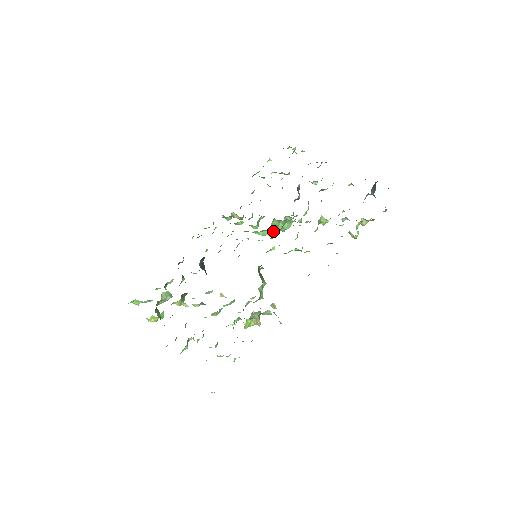
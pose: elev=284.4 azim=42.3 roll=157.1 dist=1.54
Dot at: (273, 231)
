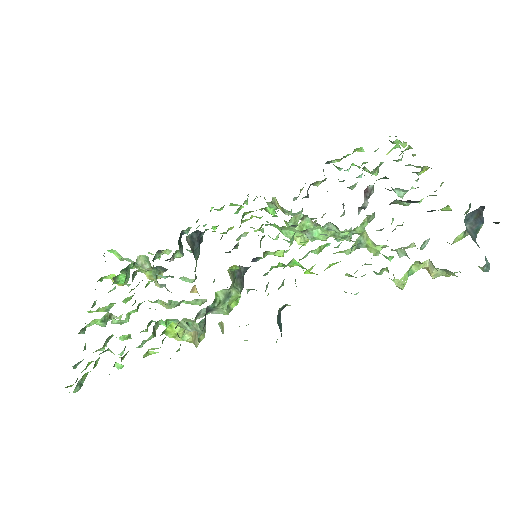
Dot at: (304, 237)
